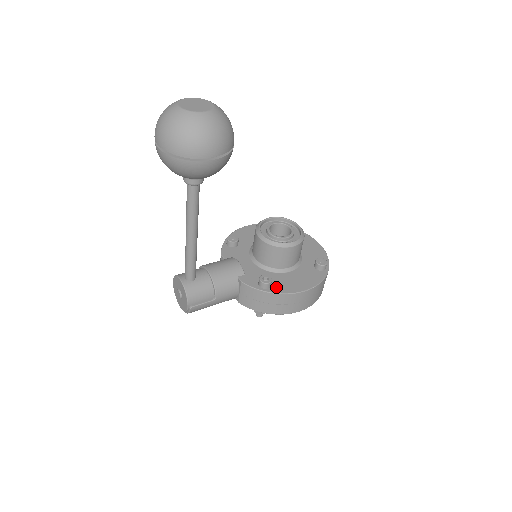
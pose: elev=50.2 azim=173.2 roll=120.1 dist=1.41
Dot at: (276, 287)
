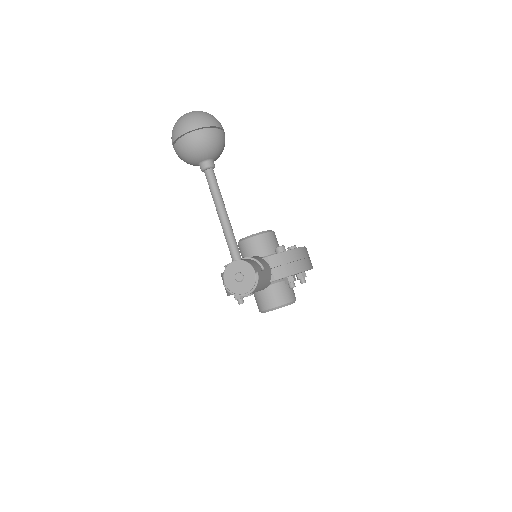
Dot at: occluded
